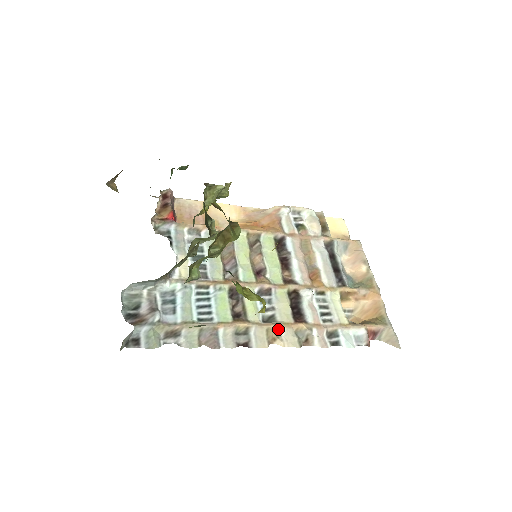
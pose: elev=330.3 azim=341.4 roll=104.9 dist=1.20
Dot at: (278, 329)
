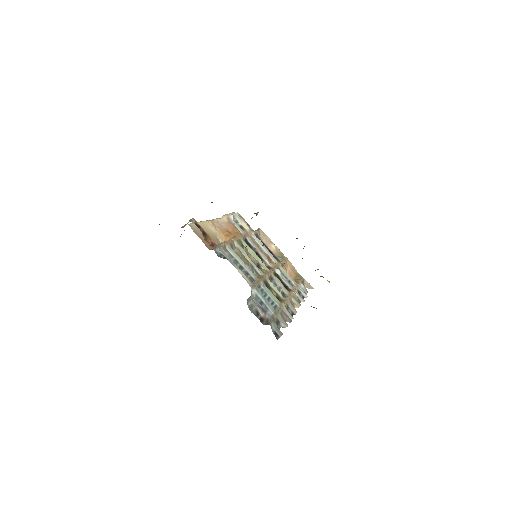
Dot at: (291, 299)
